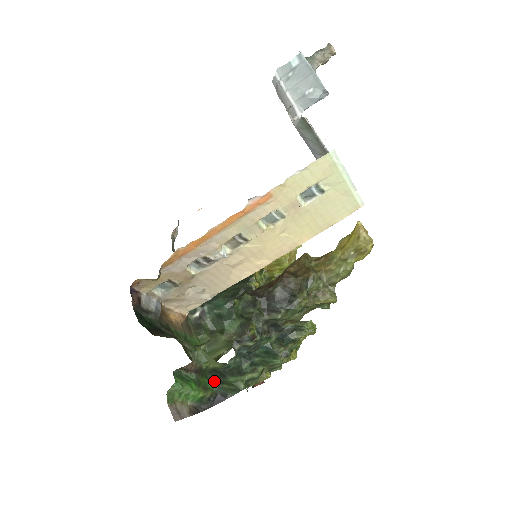
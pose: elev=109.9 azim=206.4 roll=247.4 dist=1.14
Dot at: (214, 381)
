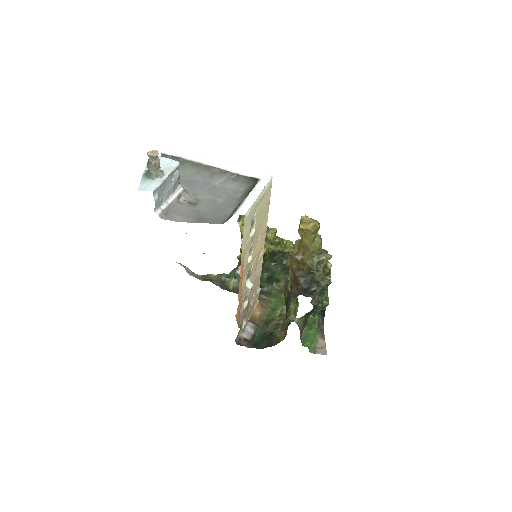
Dot at: (312, 313)
